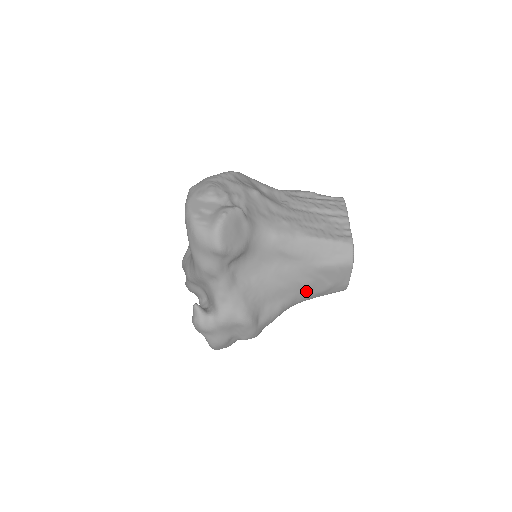
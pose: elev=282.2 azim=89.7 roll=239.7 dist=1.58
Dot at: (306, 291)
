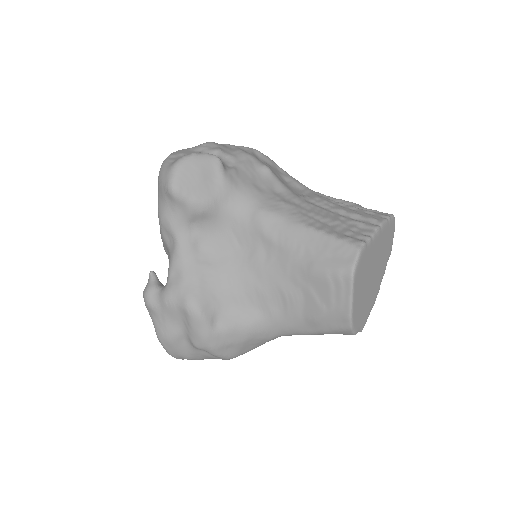
Dot at: (291, 309)
